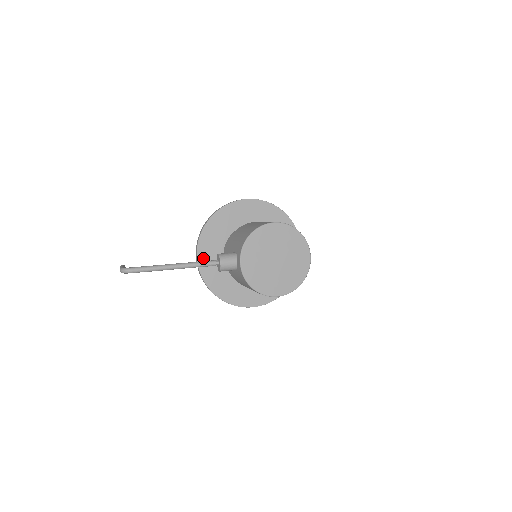
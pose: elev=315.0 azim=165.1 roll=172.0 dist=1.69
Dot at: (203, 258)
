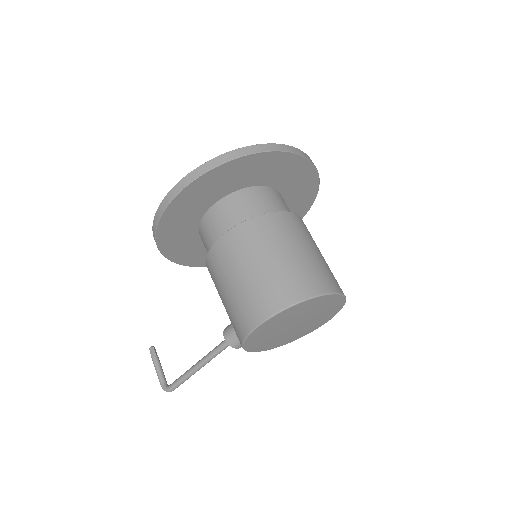
Dot at: (198, 262)
